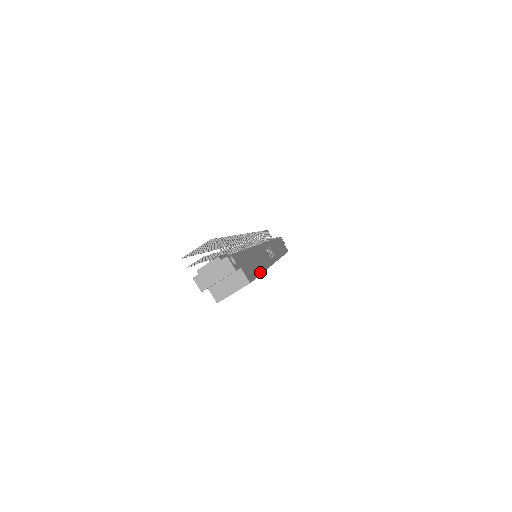
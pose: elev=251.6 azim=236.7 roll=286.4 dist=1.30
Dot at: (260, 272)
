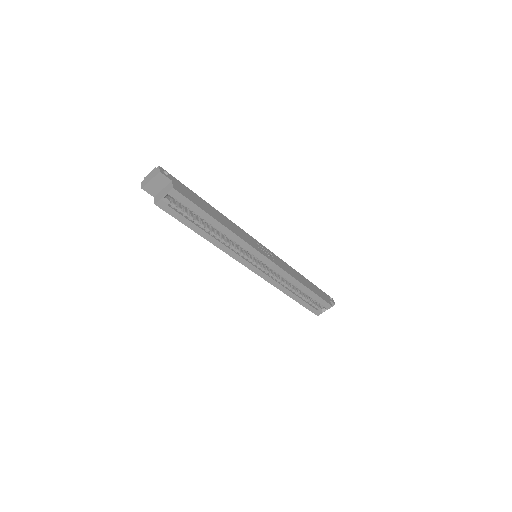
Dot at: (209, 214)
